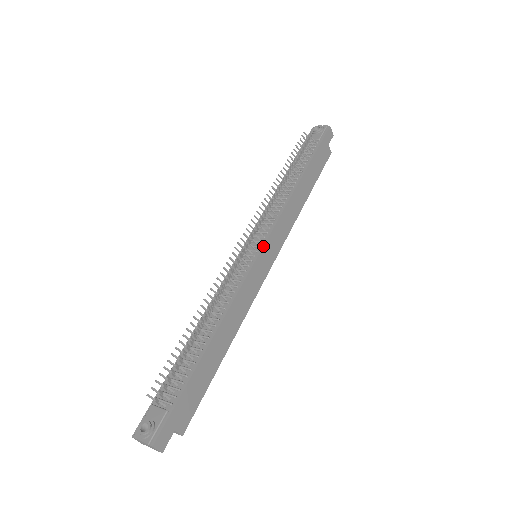
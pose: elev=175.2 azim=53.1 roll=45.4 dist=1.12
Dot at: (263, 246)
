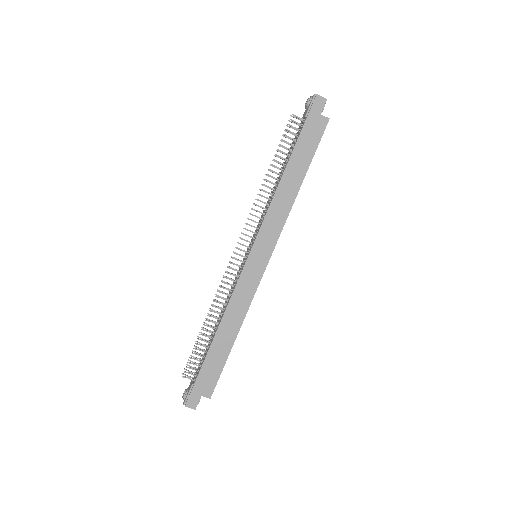
Dot at: (250, 250)
